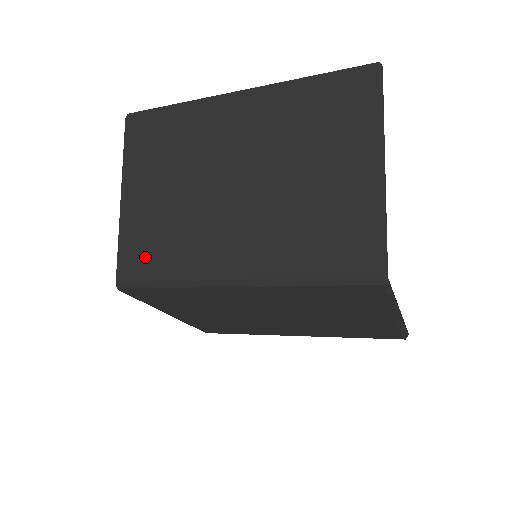
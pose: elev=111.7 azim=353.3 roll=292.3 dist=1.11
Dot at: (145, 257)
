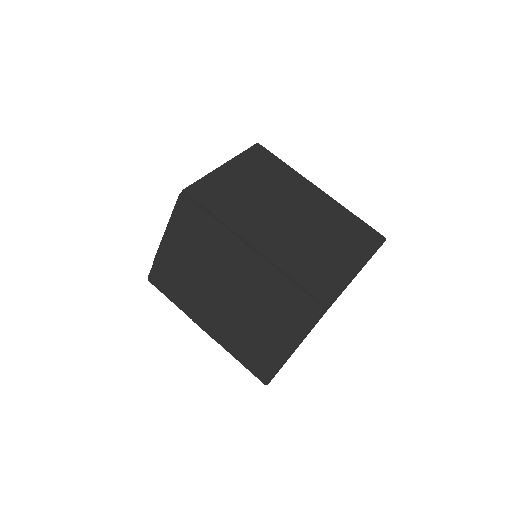
Dot at: (212, 196)
